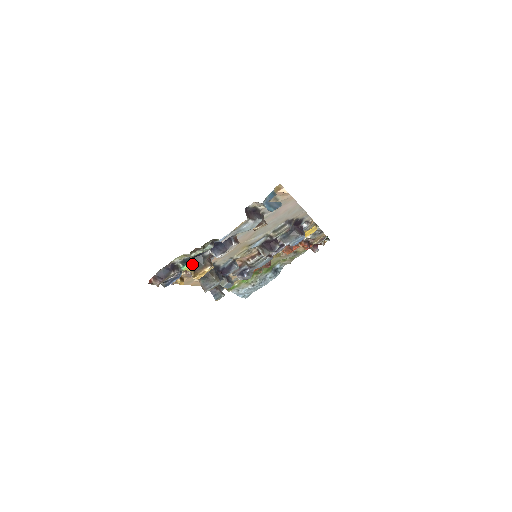
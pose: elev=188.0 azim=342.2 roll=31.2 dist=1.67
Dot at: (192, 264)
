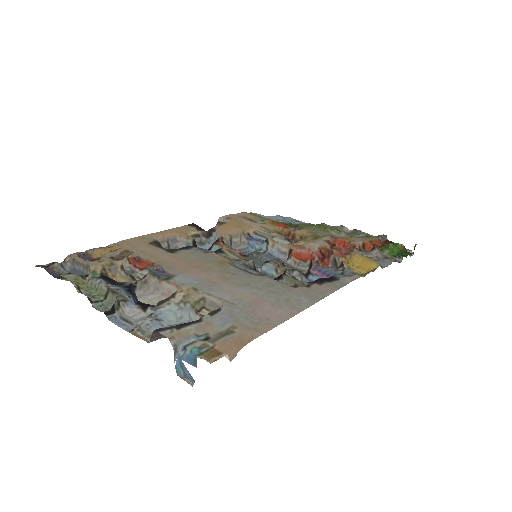
Dot at: occluded
